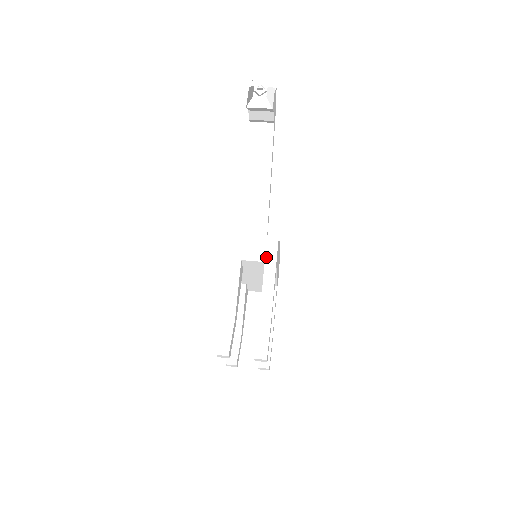
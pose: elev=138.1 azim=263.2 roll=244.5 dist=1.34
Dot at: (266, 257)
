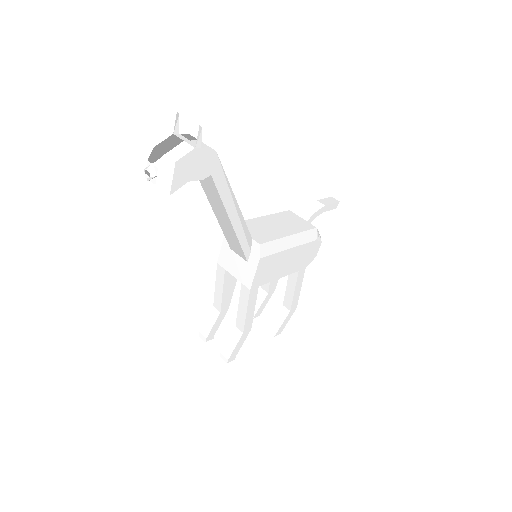
Dot at: (243, 279)
